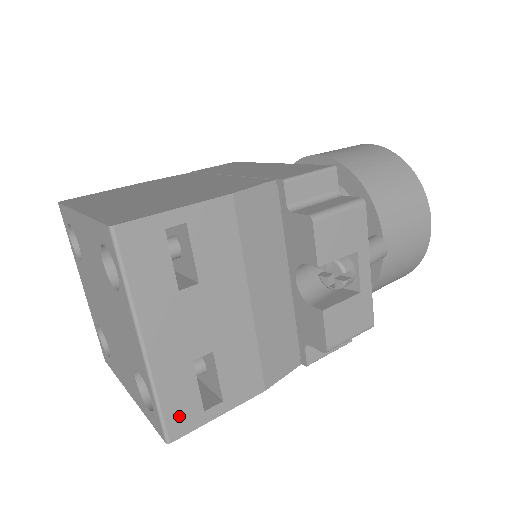
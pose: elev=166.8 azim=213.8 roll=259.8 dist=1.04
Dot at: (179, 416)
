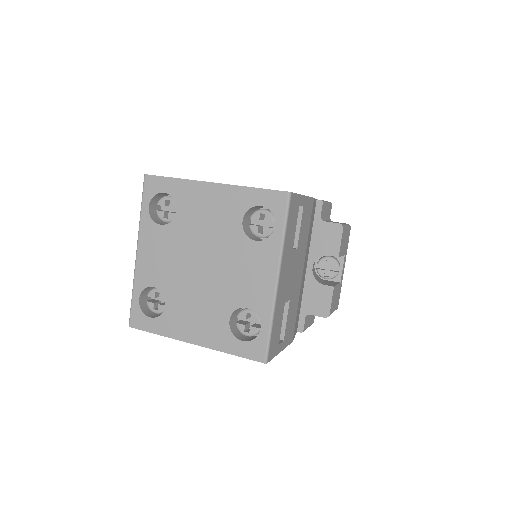
Dot at: (273, 343)
